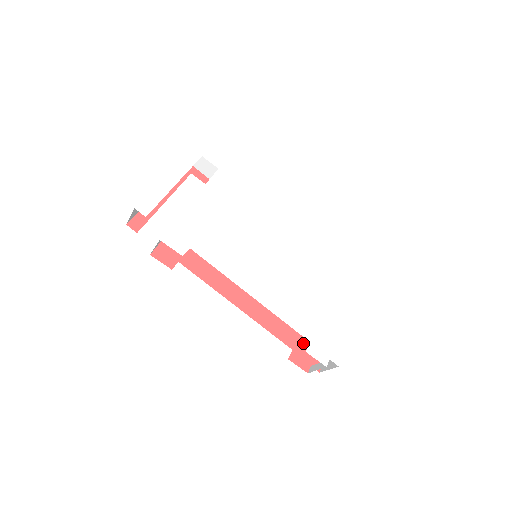
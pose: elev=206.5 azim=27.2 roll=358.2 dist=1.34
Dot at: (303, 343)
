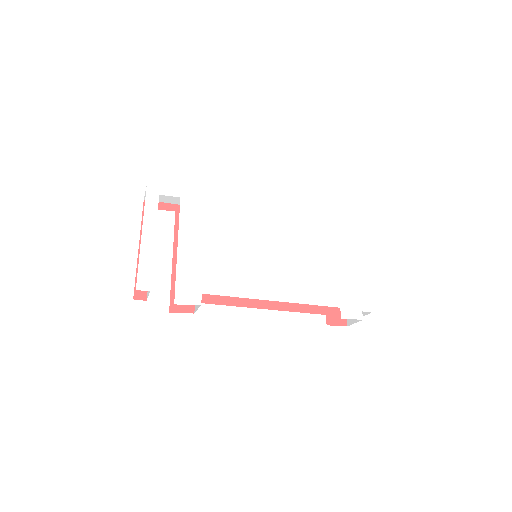
Dot at: occluded
